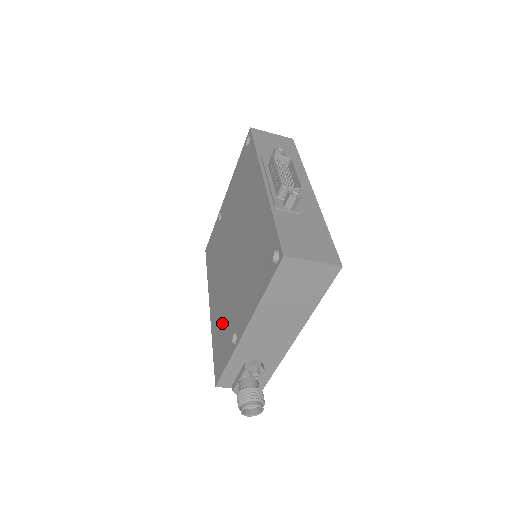
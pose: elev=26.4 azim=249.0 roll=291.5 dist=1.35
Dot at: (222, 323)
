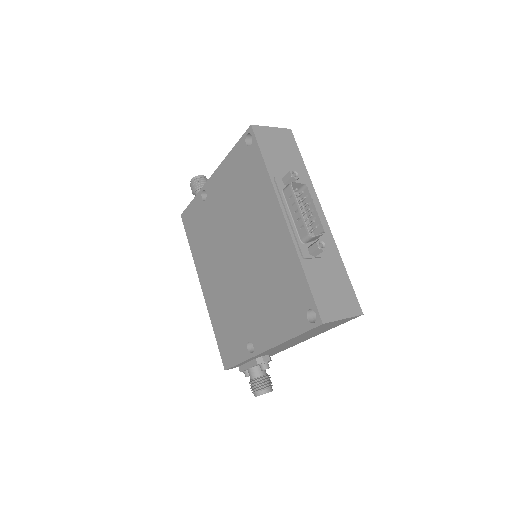
Dot at: (227, 319)
